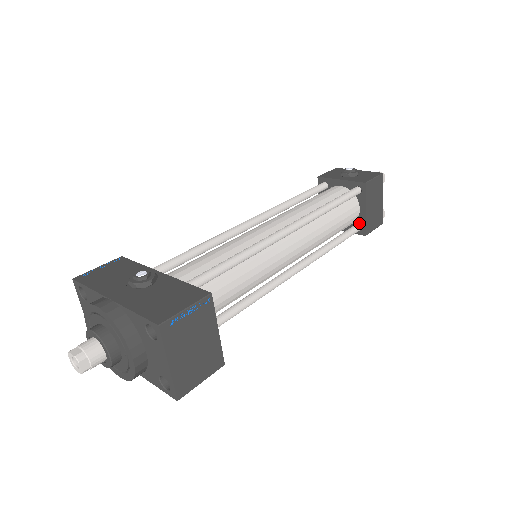
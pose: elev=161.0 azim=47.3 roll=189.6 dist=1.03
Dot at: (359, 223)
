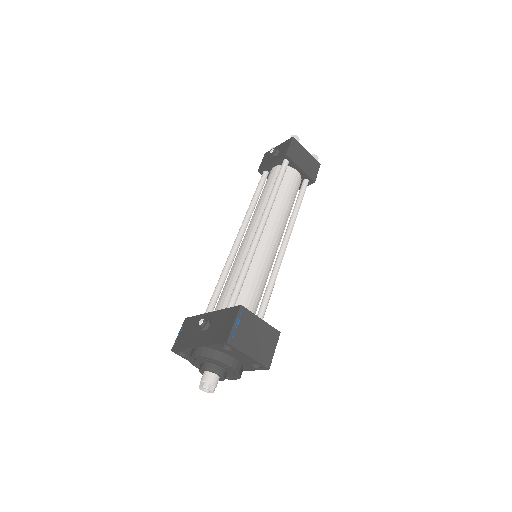
Dot at: (304, 179)
